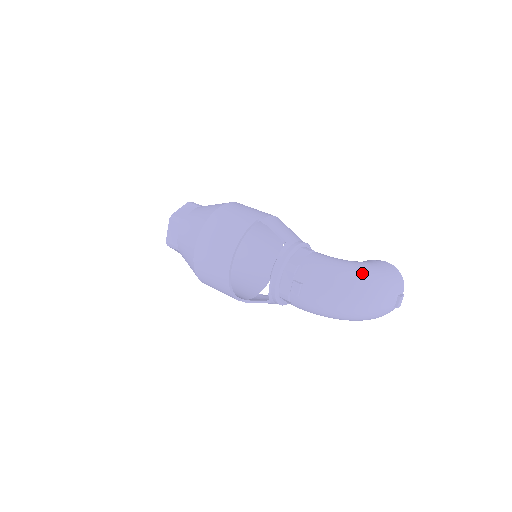
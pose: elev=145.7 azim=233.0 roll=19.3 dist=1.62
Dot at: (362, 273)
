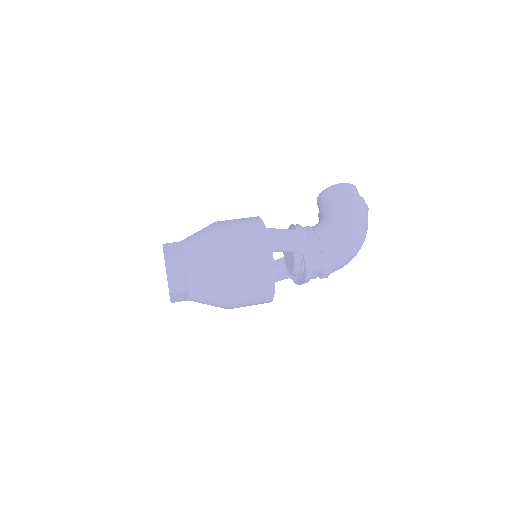
Dot at: (358, 230)
